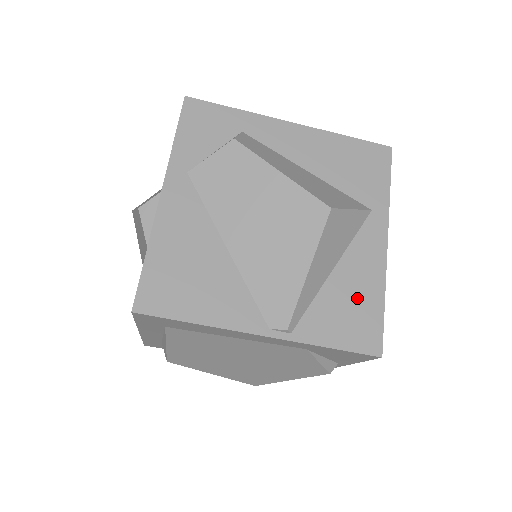
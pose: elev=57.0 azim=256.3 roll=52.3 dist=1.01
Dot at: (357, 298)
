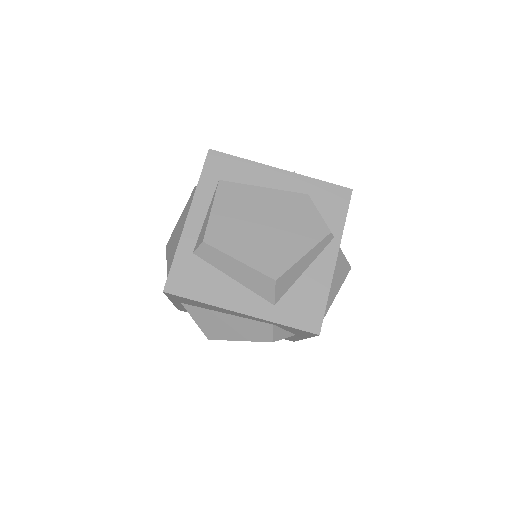
Dot at: occluded
